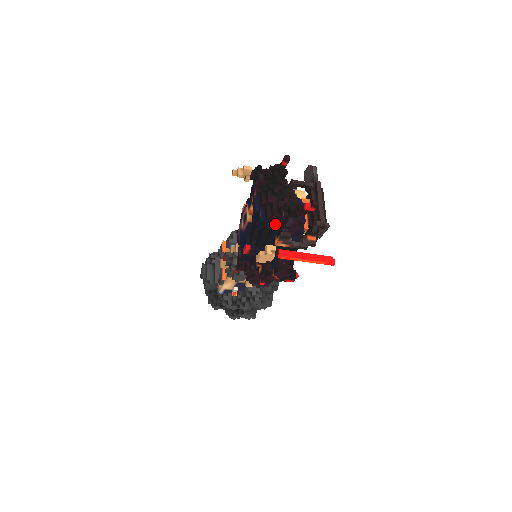
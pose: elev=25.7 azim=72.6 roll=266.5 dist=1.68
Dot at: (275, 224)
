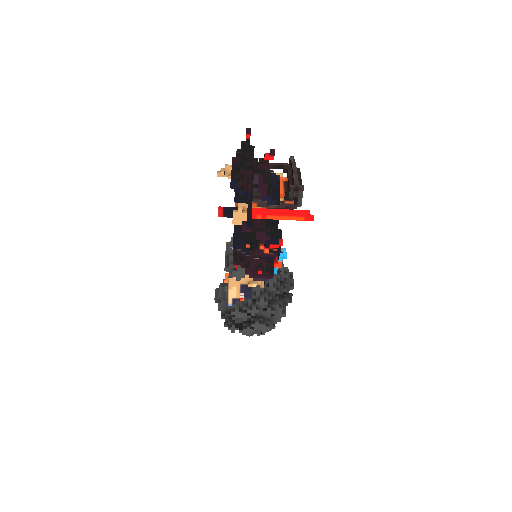
Dot at: (248, 190)
